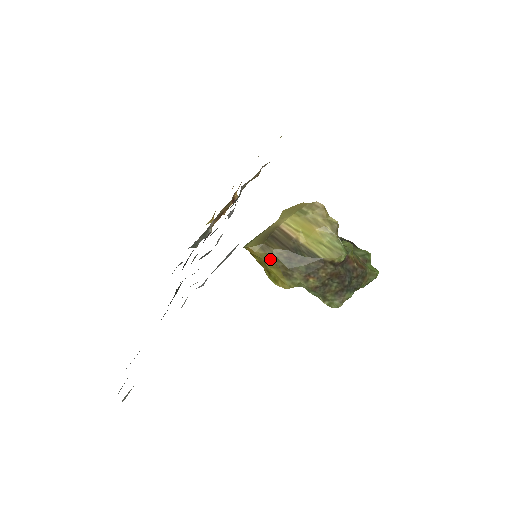
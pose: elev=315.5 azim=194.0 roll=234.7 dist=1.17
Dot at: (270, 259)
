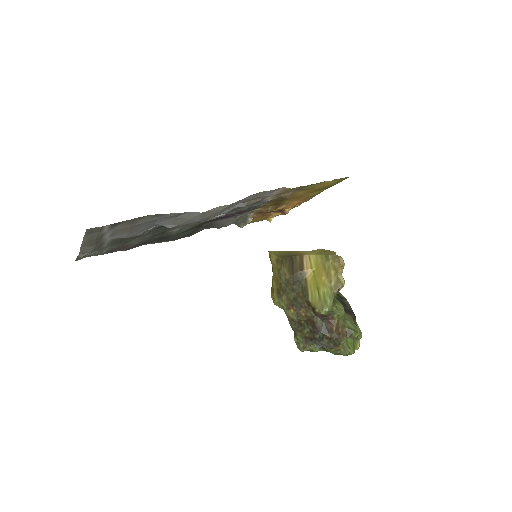
Dot at: (277, 272)
